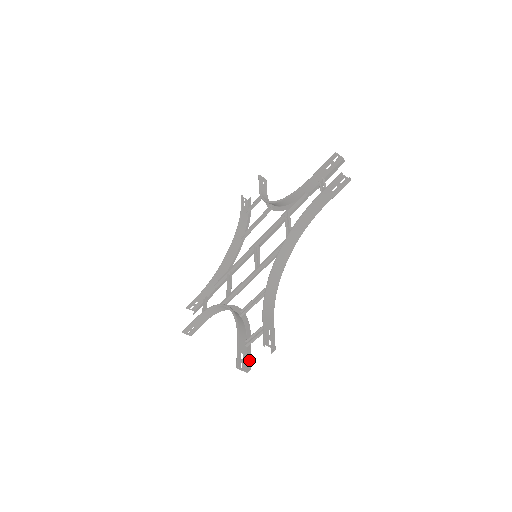
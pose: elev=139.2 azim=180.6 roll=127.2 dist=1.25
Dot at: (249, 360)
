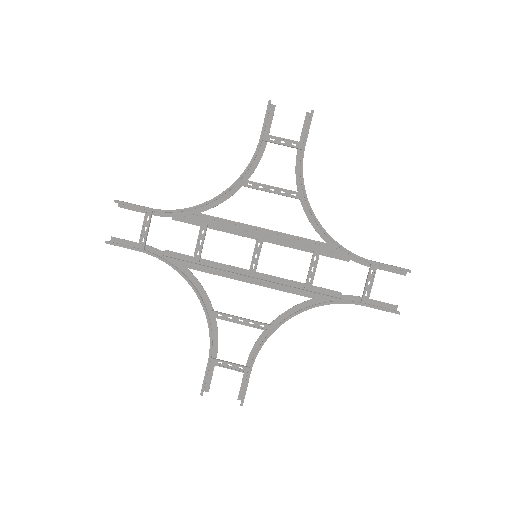
Dot at: (209, 381)
